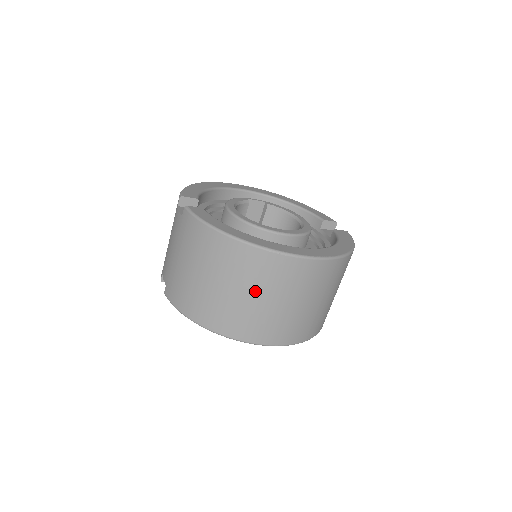
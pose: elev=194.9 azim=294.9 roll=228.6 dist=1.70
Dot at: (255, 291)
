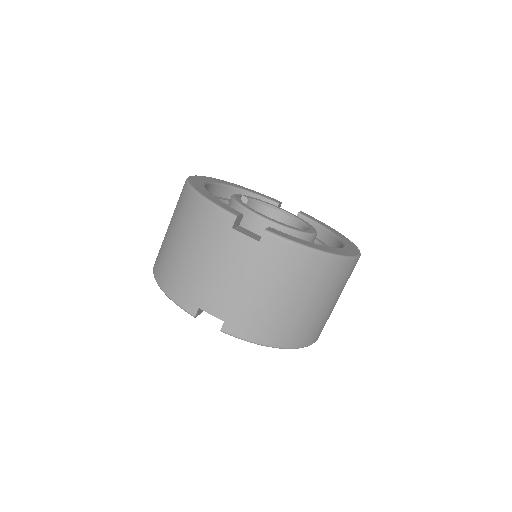
Dot at: (334, 297)
